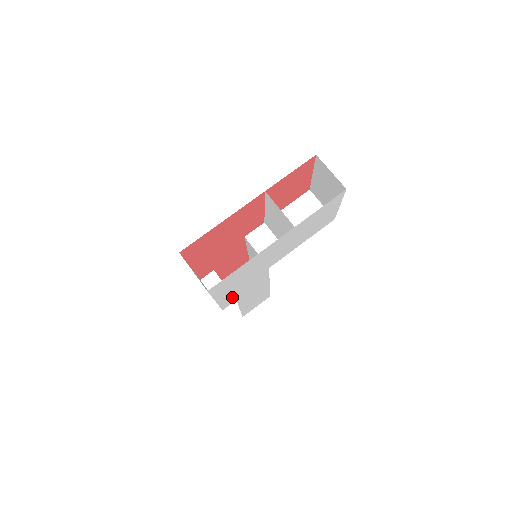
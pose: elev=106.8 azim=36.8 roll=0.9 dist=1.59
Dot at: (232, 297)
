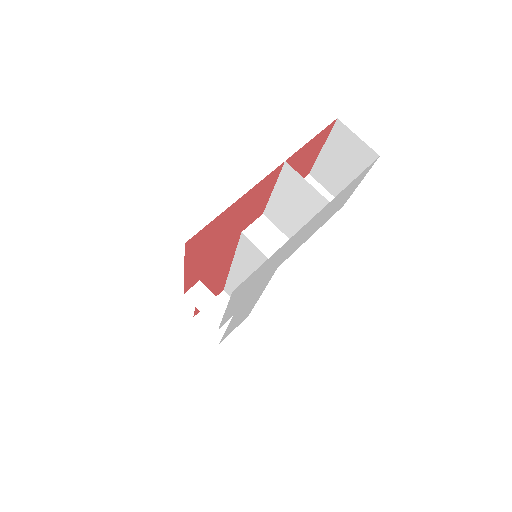
Dot at: (234, 309)
